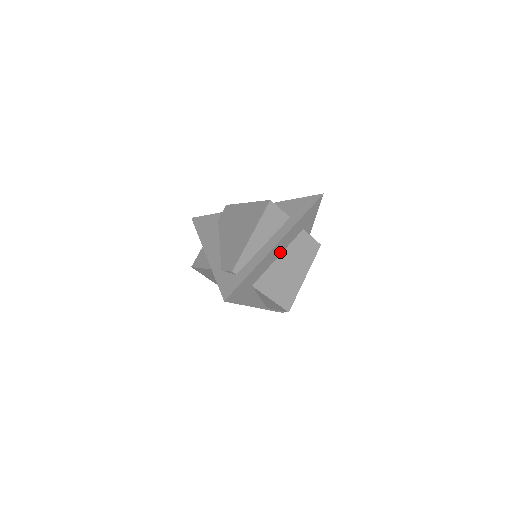
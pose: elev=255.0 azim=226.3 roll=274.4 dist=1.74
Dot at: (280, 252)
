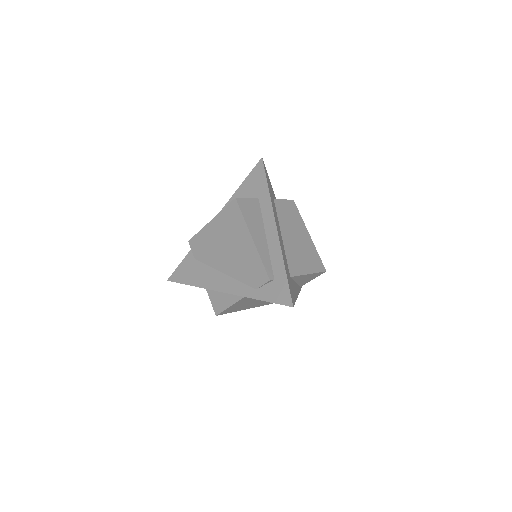
Dot at: (280, 232)
